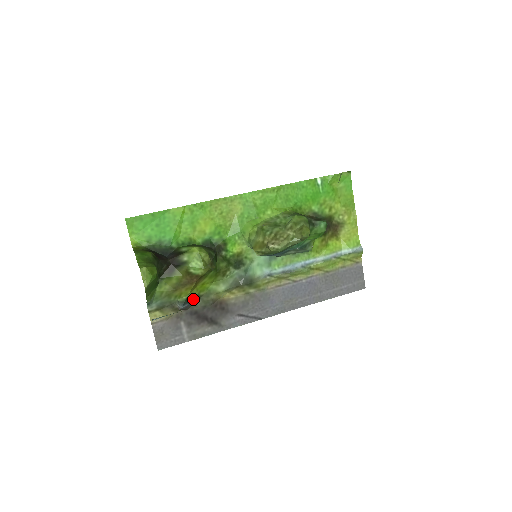
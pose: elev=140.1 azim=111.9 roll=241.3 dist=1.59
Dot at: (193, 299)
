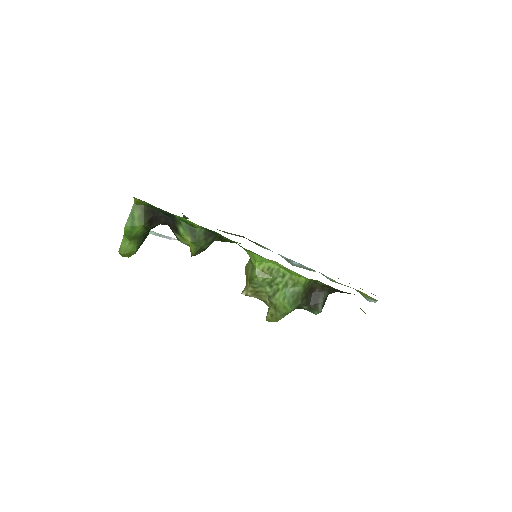
Dot at: occluded
